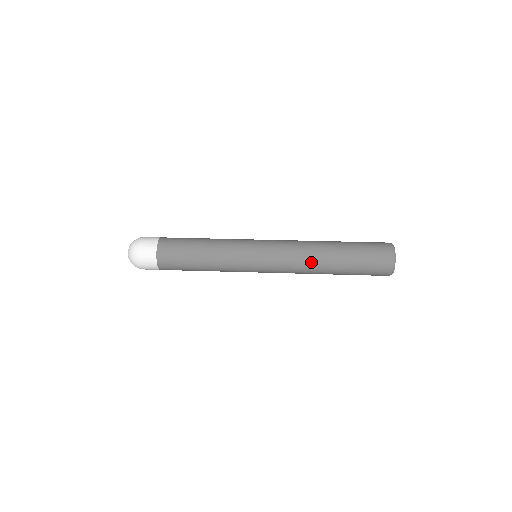
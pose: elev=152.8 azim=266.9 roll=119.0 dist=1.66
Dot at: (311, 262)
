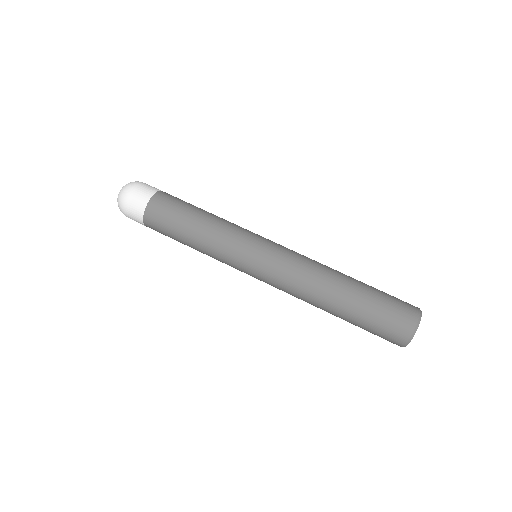
Dot at: (309, 300)
